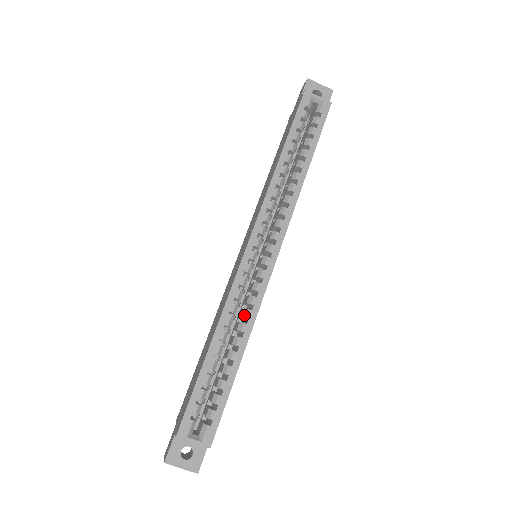
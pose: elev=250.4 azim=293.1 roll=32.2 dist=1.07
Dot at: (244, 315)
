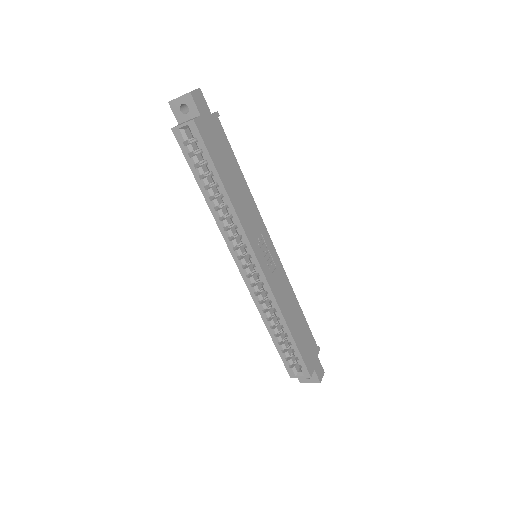
Dot at: occluded
